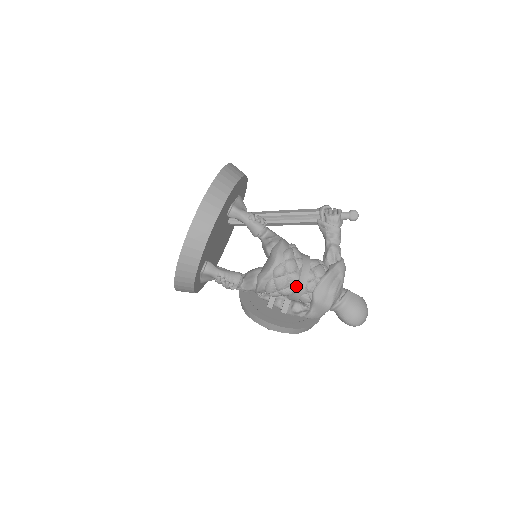
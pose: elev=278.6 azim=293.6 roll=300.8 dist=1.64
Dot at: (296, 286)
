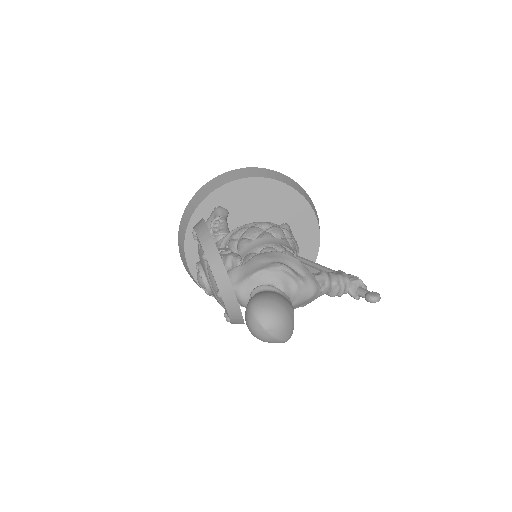
Dot at: (259, 239)
